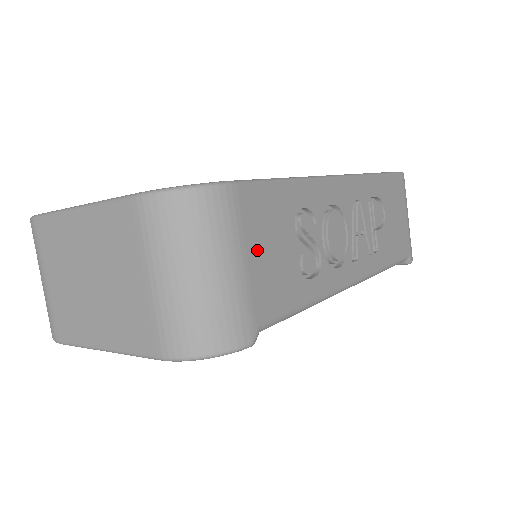
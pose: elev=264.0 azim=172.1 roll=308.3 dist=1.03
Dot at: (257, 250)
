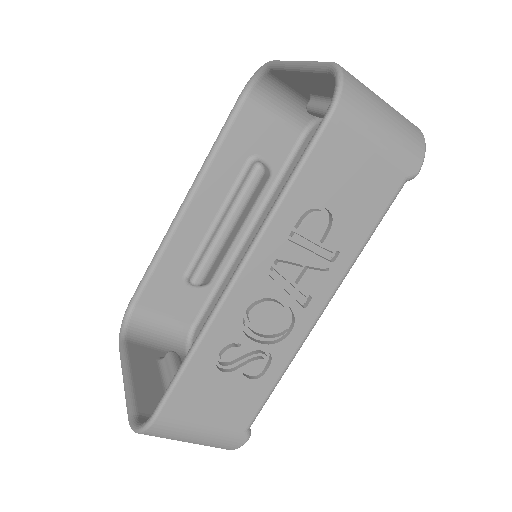
Dot at: (206, 415)
